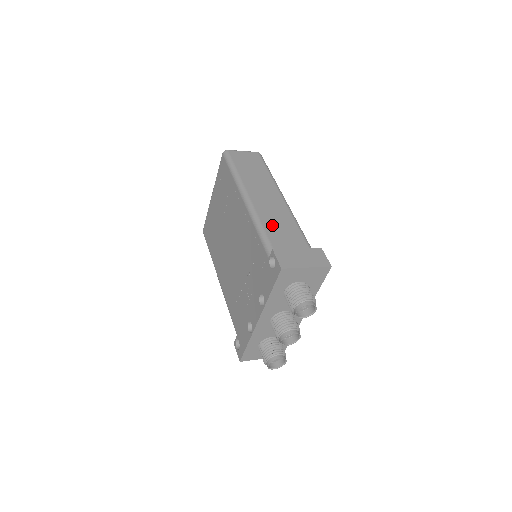
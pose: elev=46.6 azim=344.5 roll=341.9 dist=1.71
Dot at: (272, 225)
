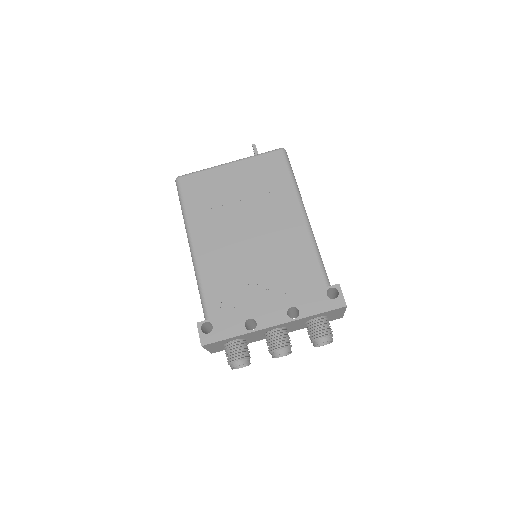
Dot at: occluded
